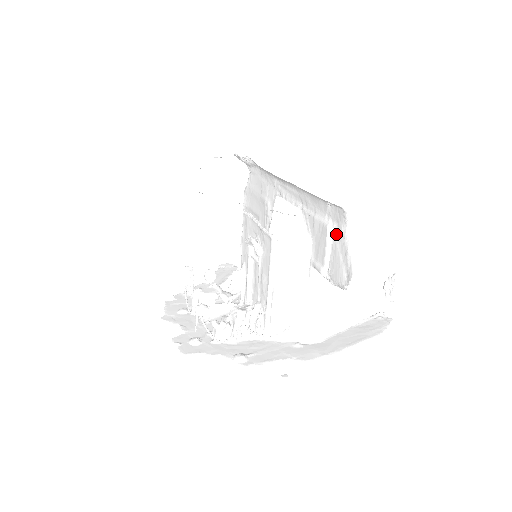
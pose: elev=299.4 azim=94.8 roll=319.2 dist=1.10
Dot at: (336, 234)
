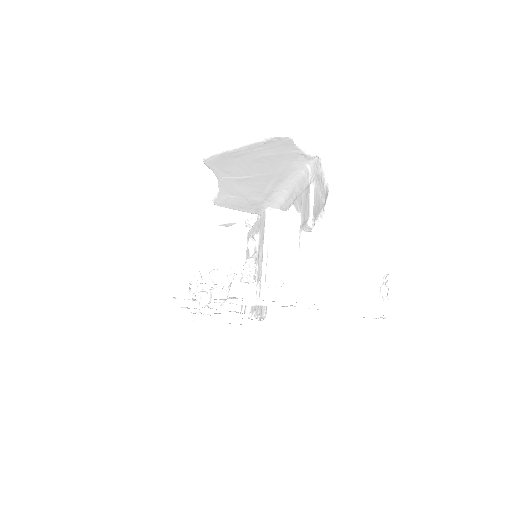
Dot at: (316, 184)
